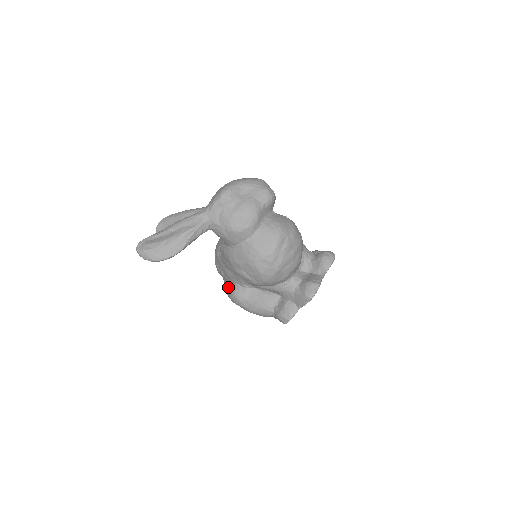
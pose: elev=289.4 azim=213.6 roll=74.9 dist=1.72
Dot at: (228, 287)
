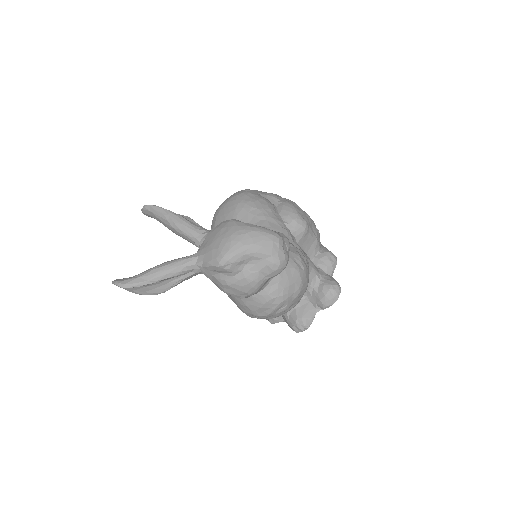
Dot at: occluded
